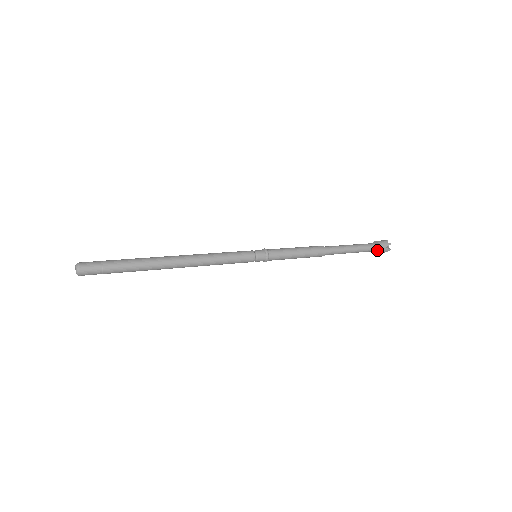
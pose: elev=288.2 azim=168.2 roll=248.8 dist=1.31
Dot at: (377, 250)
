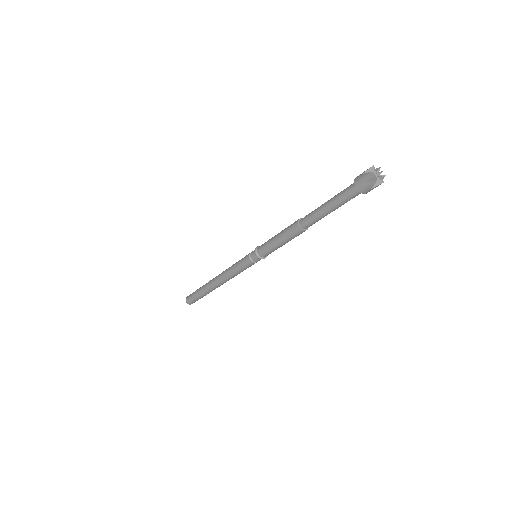
Dot at: occluded
